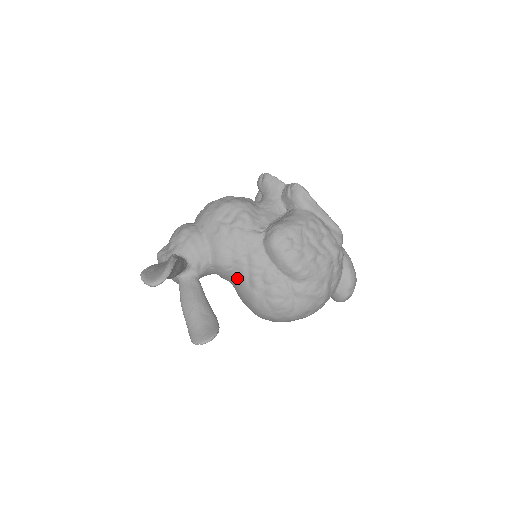
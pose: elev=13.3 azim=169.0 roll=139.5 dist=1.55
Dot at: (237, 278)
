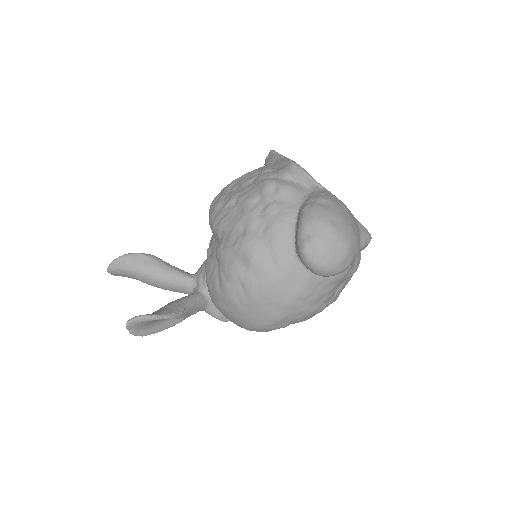
Dot at: occluded
